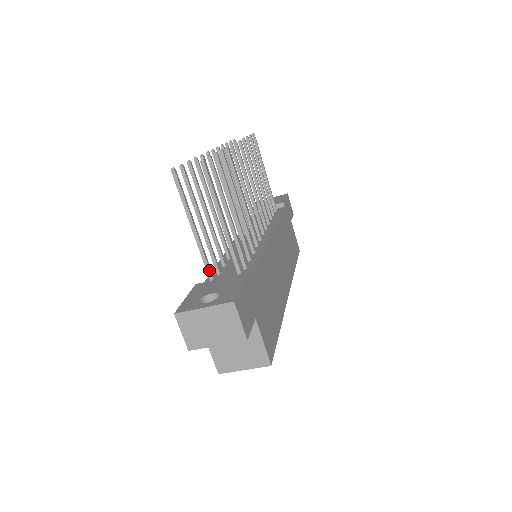
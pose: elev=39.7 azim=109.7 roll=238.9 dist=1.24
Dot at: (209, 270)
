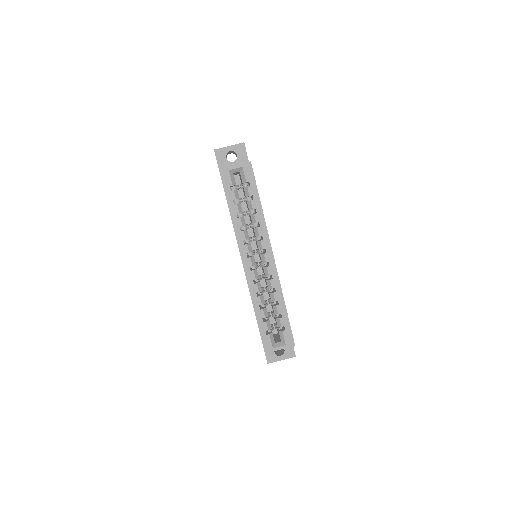
Dot at: occluded
